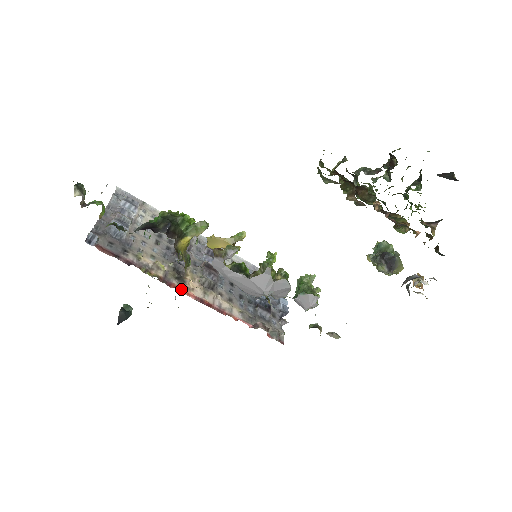
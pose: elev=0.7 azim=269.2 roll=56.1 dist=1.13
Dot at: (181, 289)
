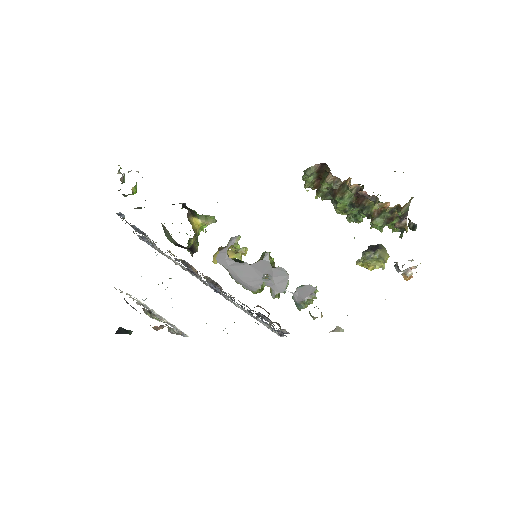
Dot at: occluded
